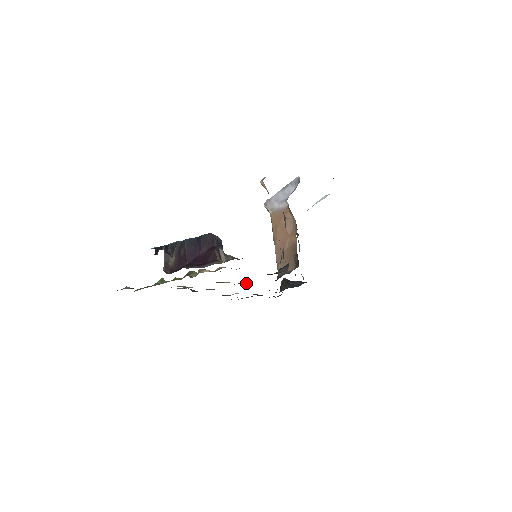
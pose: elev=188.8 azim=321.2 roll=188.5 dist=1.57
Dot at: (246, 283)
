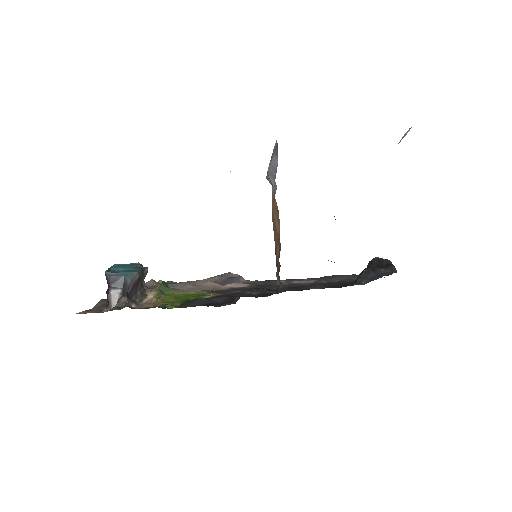
Dot at: occluded
